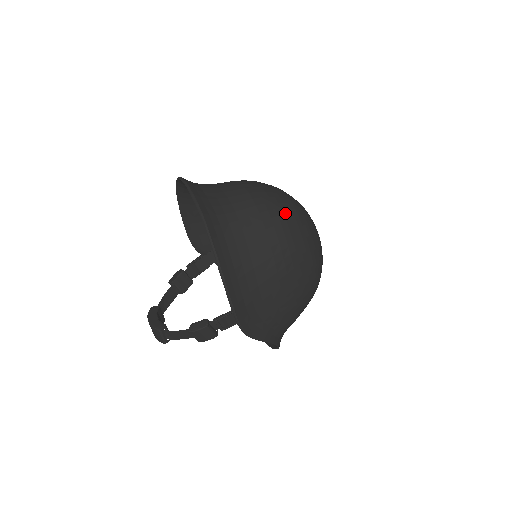
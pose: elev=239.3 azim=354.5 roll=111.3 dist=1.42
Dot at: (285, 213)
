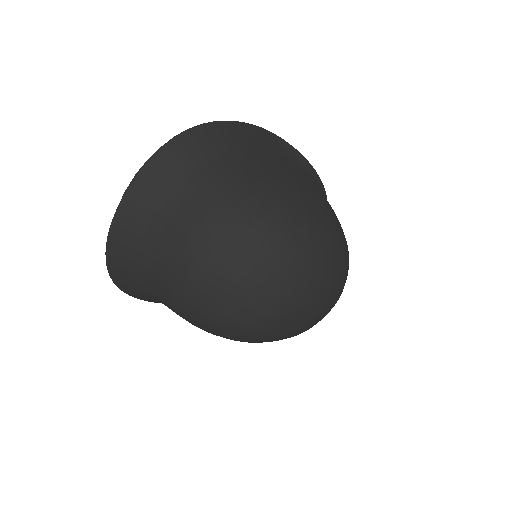
Dot at: (204, 320)
